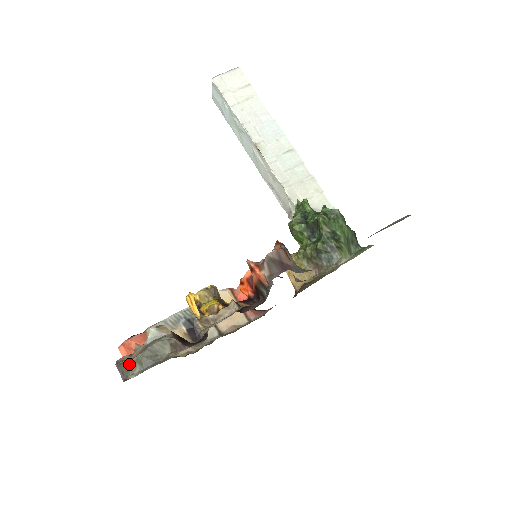
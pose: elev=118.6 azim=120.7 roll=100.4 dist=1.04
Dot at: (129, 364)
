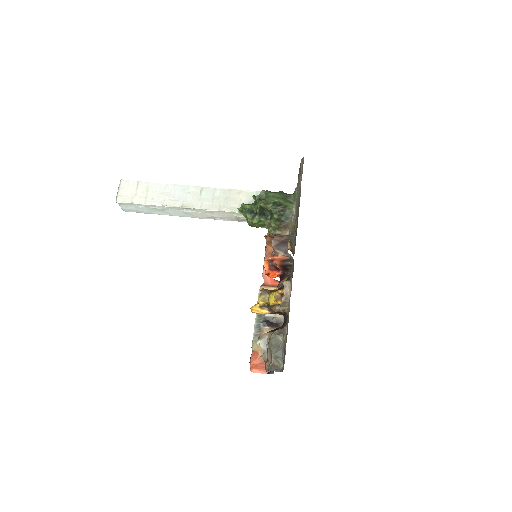
Dot at: (274, 364)
